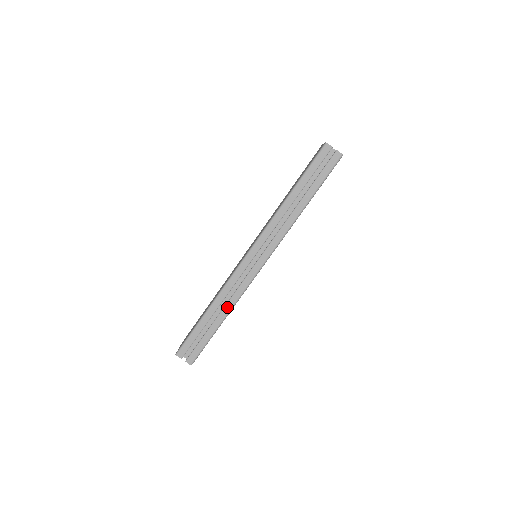
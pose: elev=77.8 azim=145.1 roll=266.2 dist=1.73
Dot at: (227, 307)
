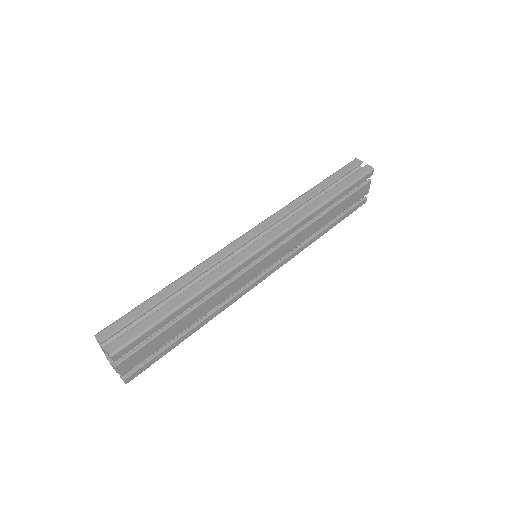
Dot at: (201, 283)
